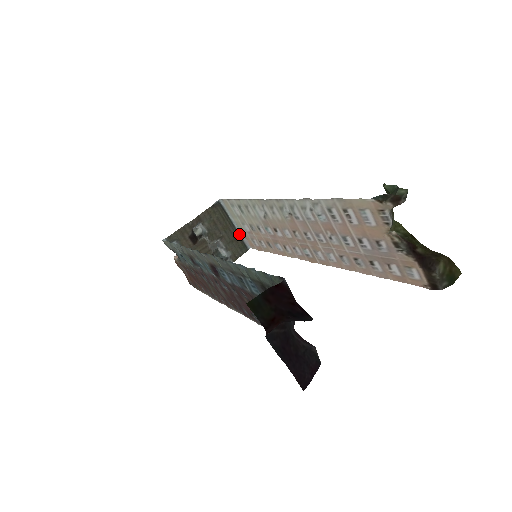
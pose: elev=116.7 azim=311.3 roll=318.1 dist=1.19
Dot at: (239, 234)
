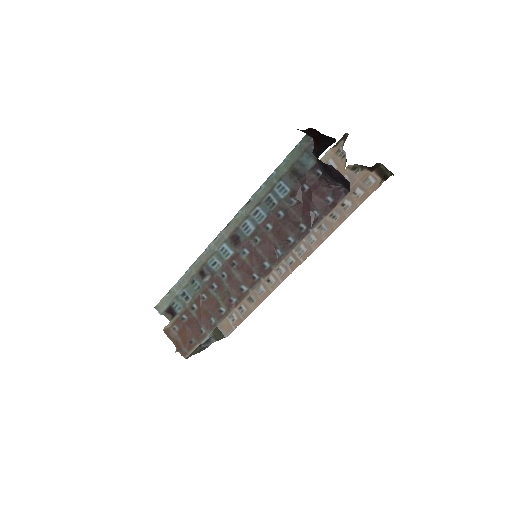
Dot at: occluded
